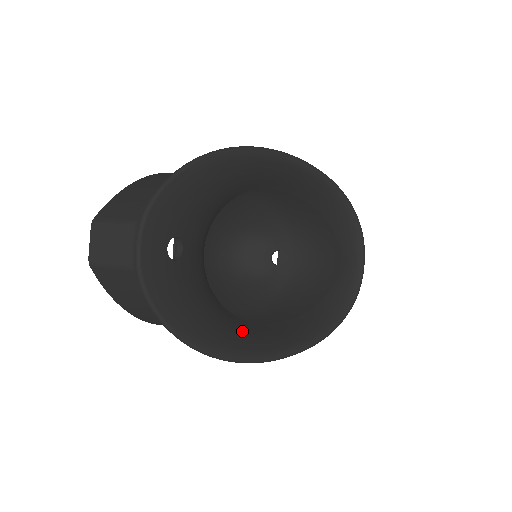
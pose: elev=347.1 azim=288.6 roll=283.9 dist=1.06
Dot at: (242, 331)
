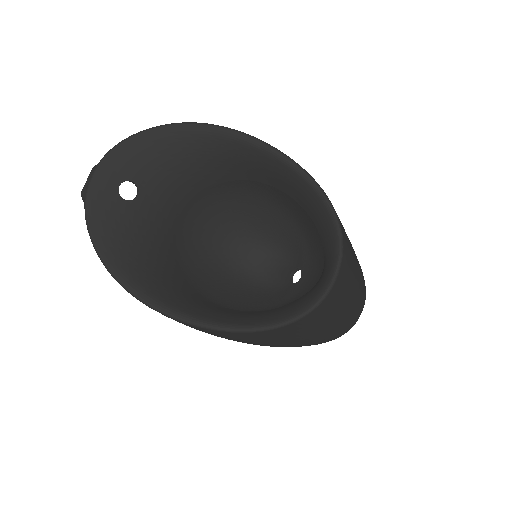
Dot at: (177, 290)
